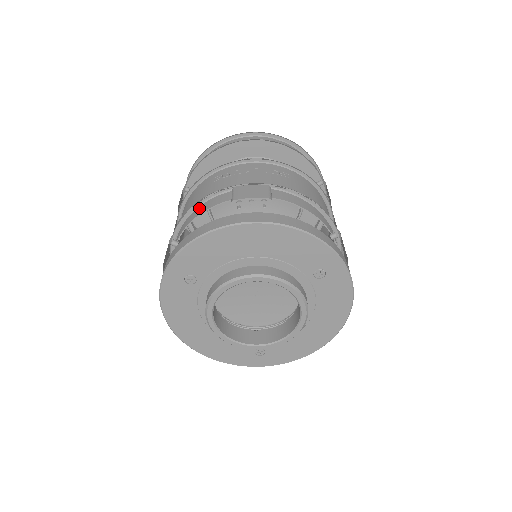
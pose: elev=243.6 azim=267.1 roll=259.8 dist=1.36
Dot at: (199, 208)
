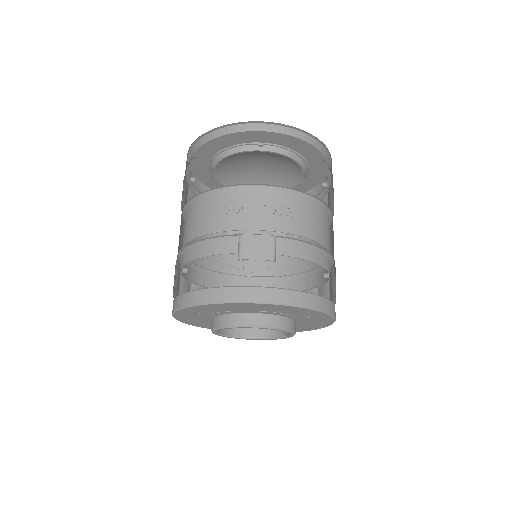
Dot at: (206, 245)
